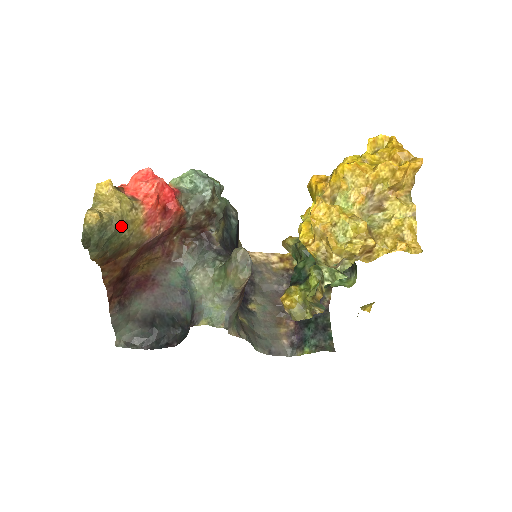
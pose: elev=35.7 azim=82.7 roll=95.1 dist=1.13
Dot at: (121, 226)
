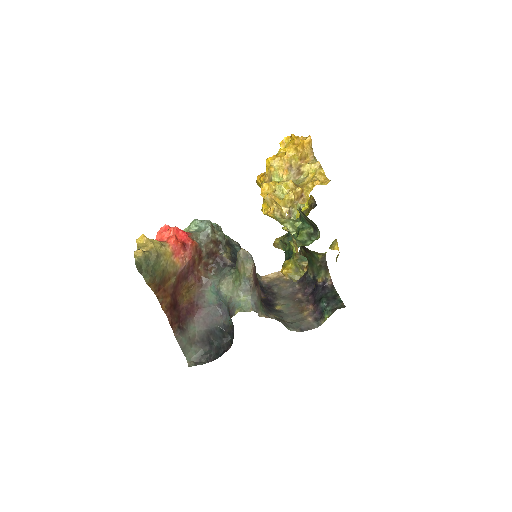
Dot at: (158, 257)
